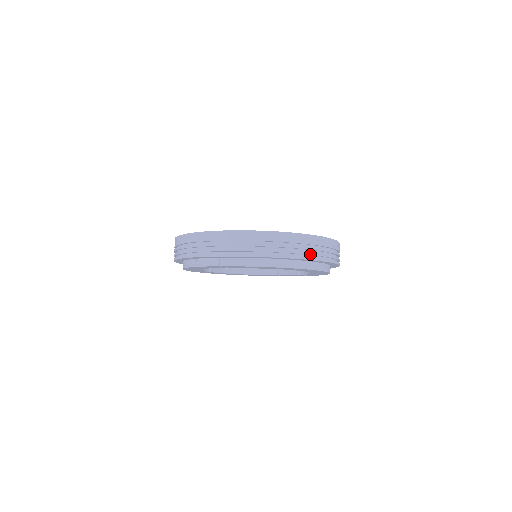
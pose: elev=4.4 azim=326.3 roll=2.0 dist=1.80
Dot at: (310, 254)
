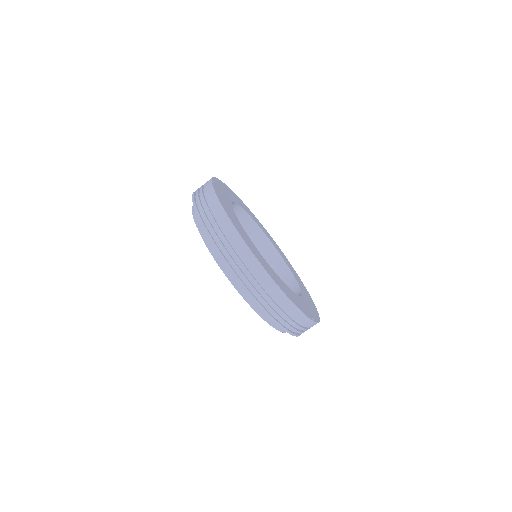
Dot at: (261, 298)
